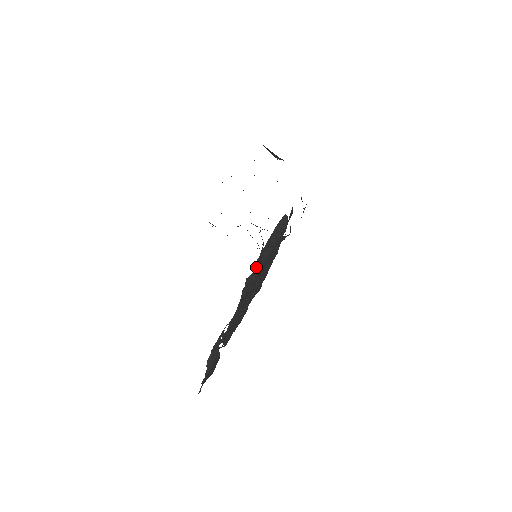
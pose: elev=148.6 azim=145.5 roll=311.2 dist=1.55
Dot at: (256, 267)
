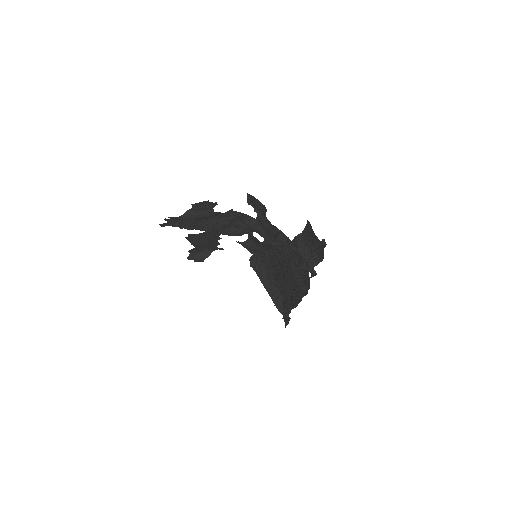
Dot at: (282, 310)
